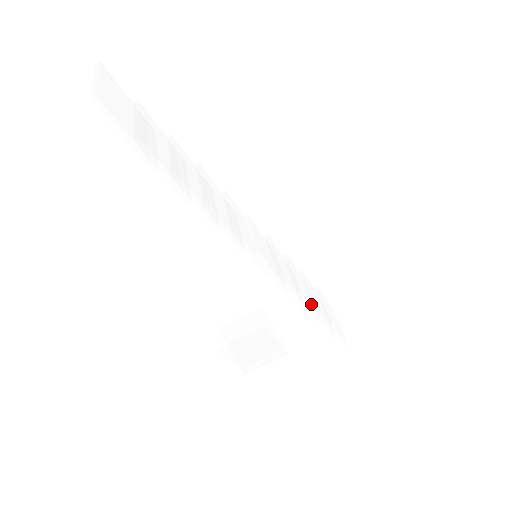
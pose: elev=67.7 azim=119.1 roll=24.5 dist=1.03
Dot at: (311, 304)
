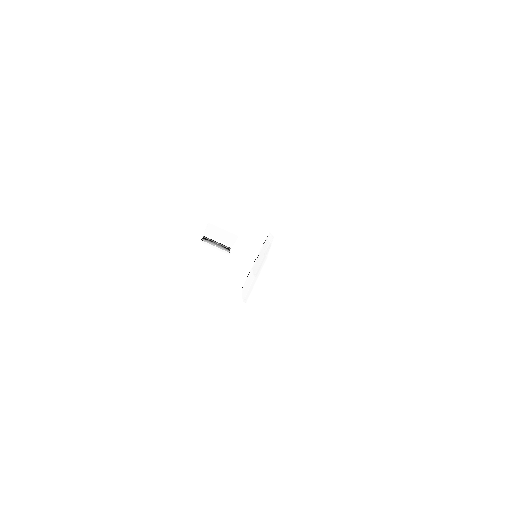
Dot at: occluded
